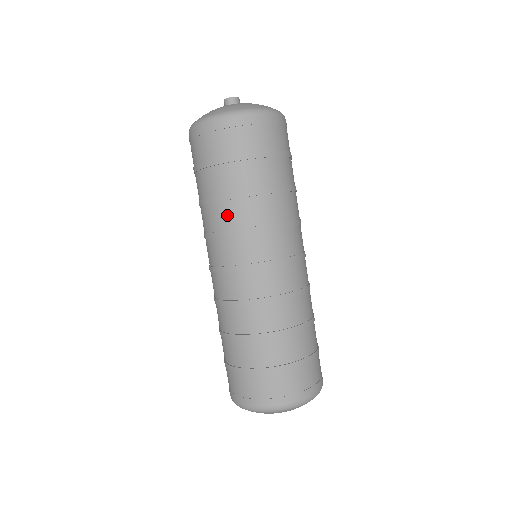
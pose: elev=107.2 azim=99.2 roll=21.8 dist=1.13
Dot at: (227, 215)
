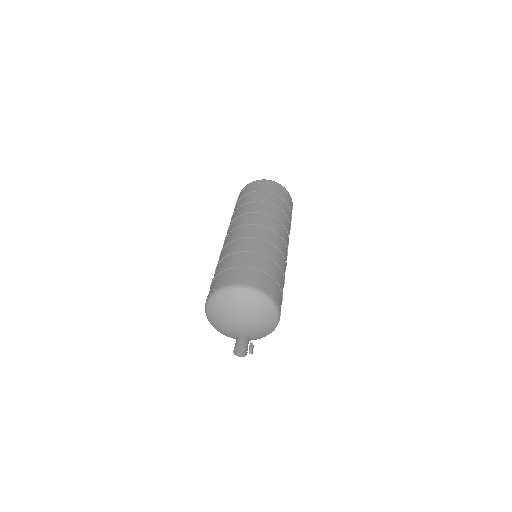
Dot at: (244, 208)
